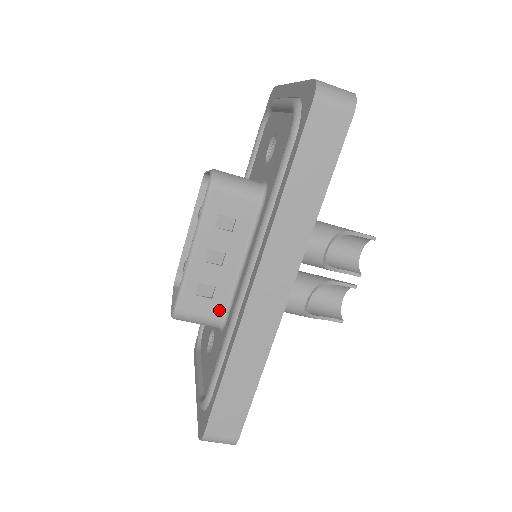
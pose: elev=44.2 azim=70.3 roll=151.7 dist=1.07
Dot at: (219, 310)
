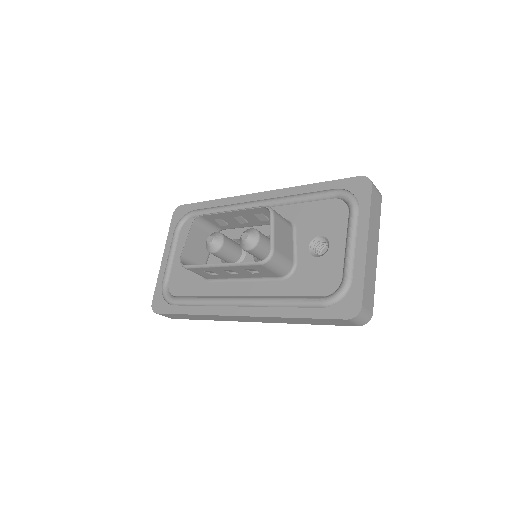
Dot at: (210, 277)
